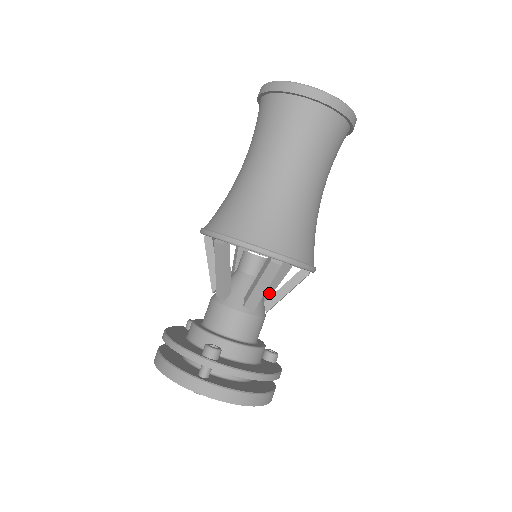
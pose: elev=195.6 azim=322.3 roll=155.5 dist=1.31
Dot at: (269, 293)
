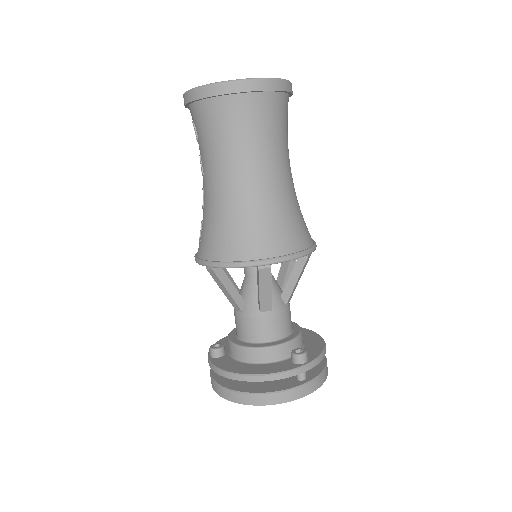
Dot at: occluded
